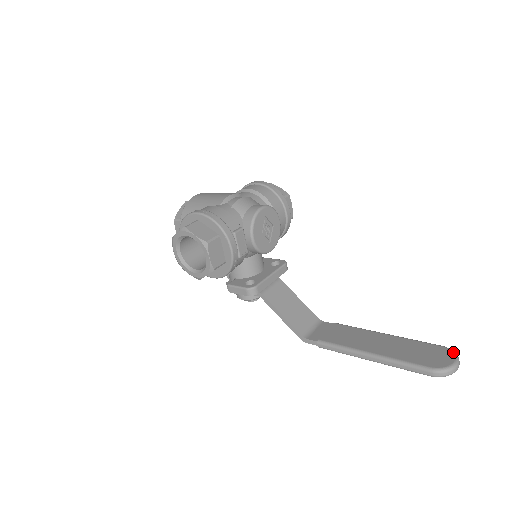
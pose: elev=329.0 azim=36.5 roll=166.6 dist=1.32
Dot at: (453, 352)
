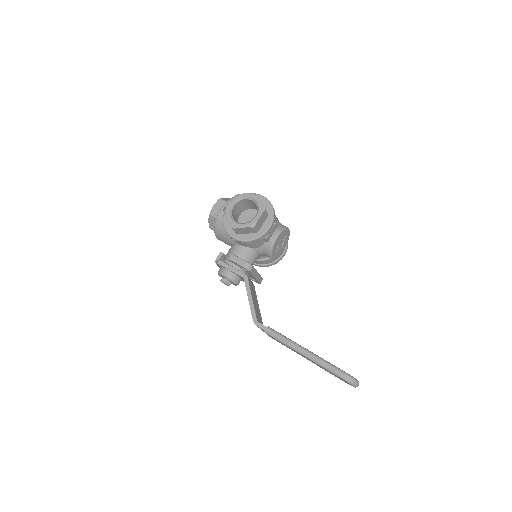
Dot at: occluded
